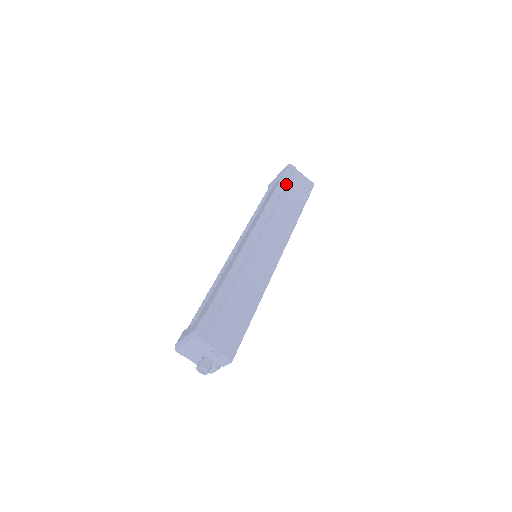
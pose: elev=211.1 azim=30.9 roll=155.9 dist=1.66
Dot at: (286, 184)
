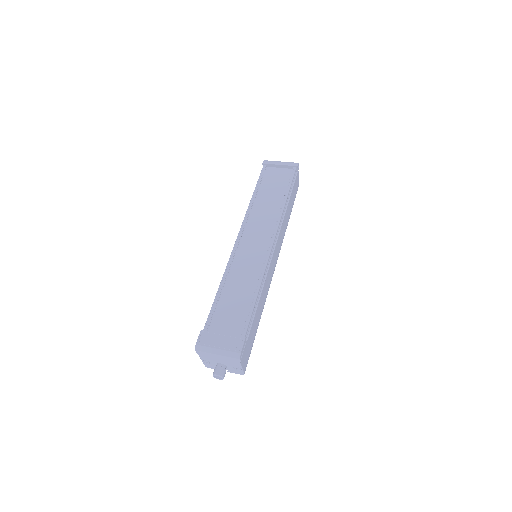
Dot at: occluded
